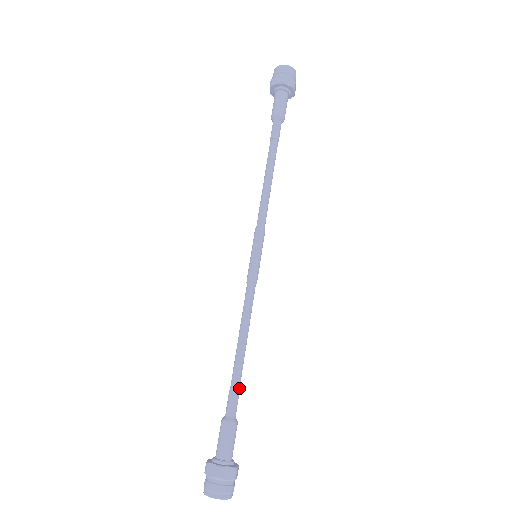
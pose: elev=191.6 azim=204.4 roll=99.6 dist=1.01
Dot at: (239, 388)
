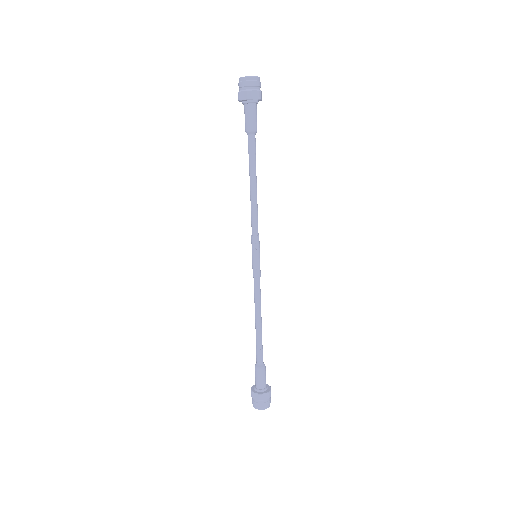
Dot at: (262, 346)
